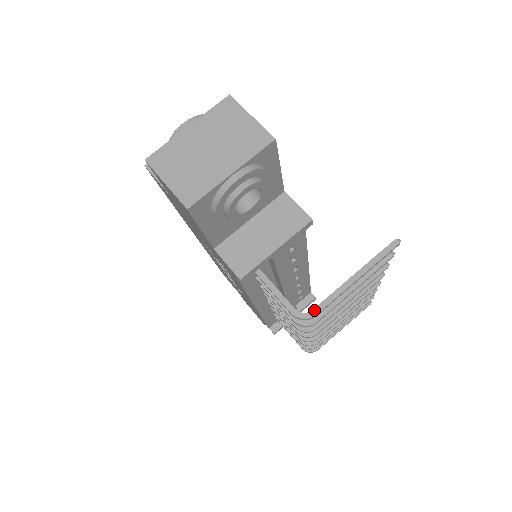
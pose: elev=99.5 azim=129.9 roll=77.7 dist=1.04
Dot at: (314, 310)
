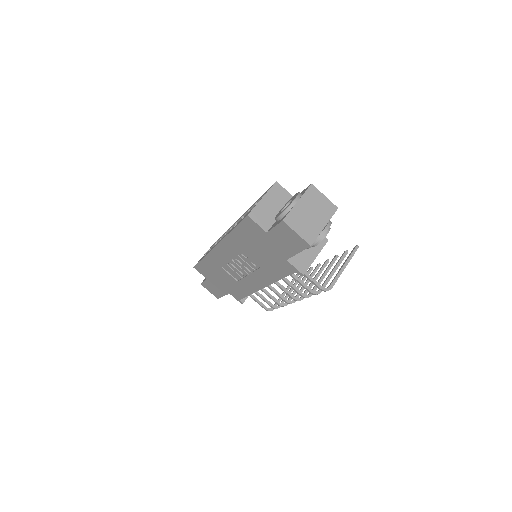
Dot at: (331, 286)
